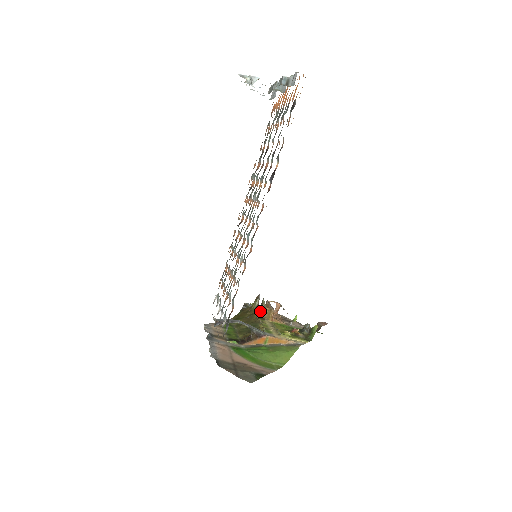
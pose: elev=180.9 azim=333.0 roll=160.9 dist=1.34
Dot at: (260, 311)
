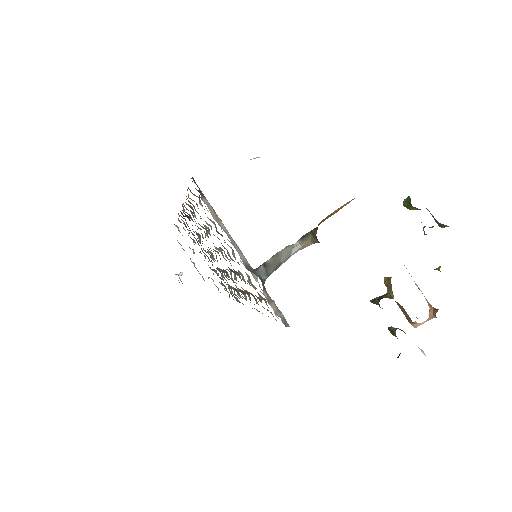
Dot at: (379, 300)
